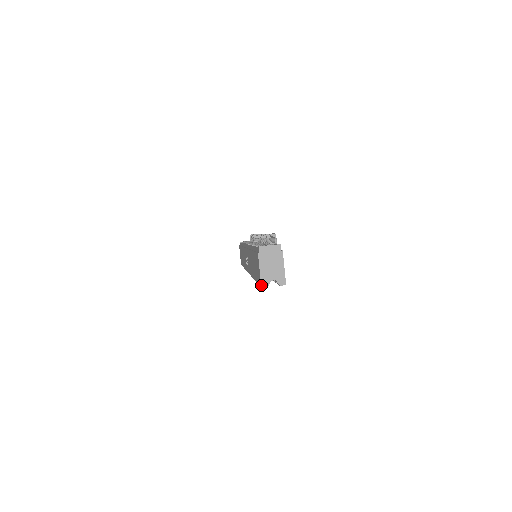
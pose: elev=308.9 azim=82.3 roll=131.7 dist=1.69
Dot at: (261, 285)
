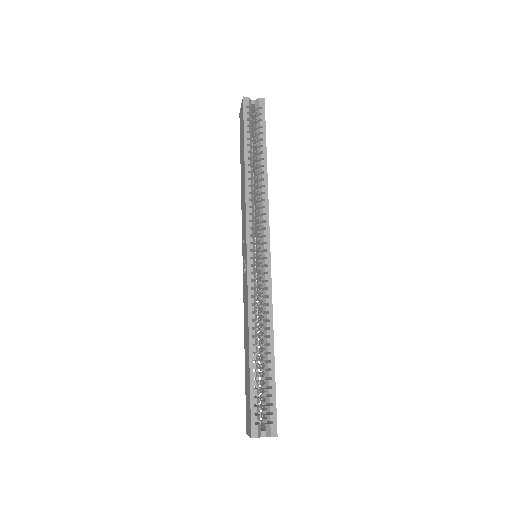
Dot at: (243, 98)
